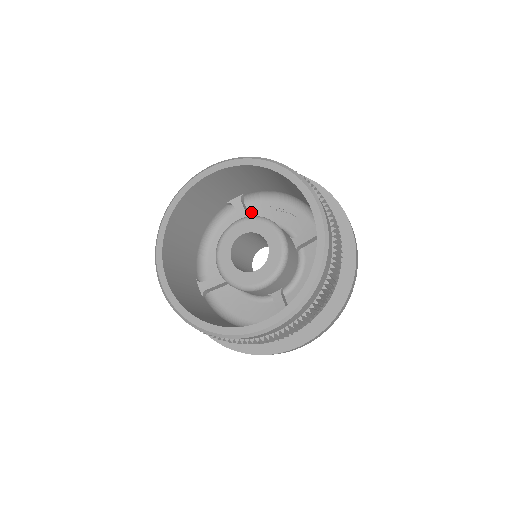
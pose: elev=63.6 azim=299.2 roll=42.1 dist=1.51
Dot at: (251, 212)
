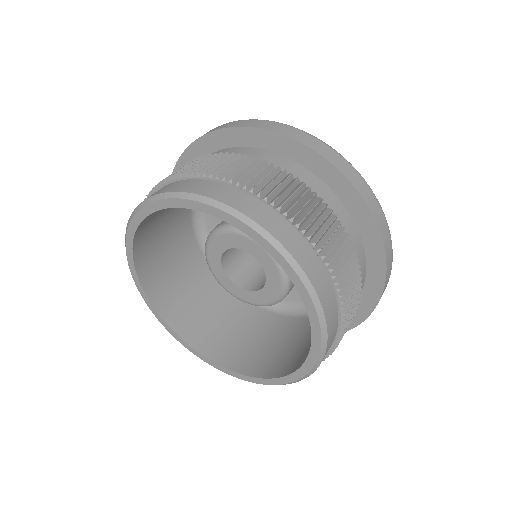
Dot at: occluded
